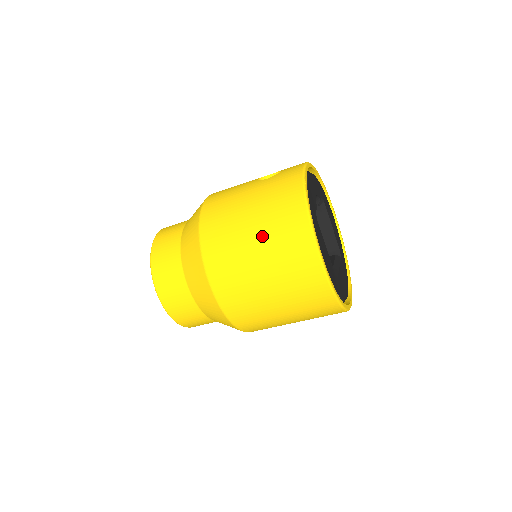
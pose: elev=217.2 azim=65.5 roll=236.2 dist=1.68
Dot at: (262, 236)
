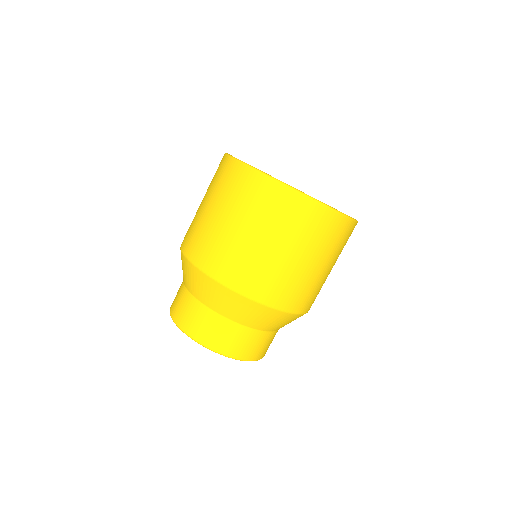
Dot at: (208, 197)
